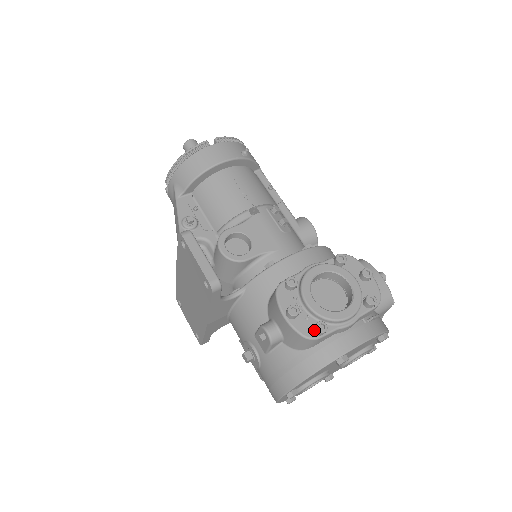
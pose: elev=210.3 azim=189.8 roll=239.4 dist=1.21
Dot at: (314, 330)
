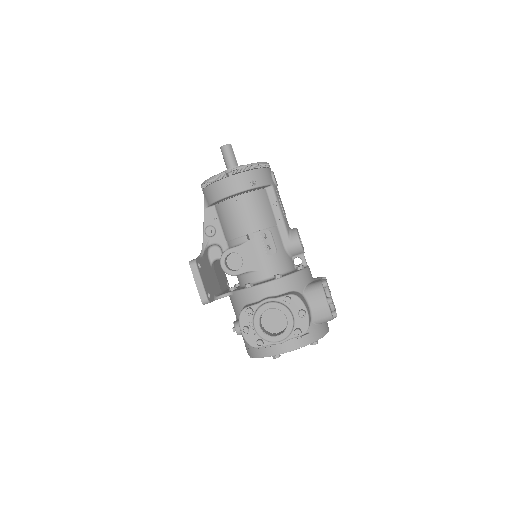
Dot at: (256, 343)
